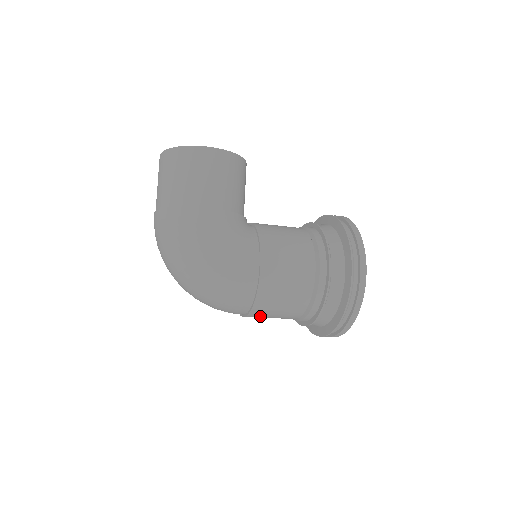
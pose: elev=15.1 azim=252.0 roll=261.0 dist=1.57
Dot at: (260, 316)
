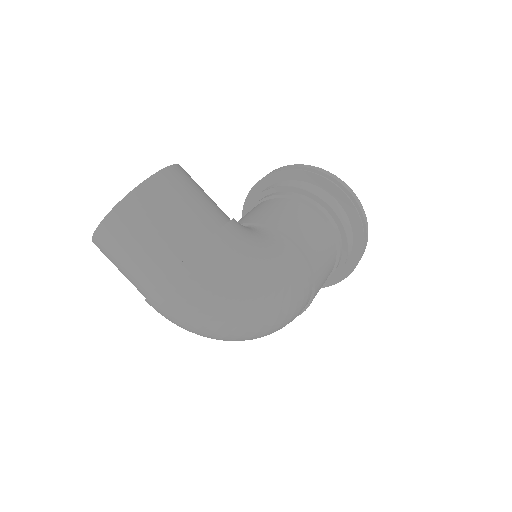
Dot at: occluded
